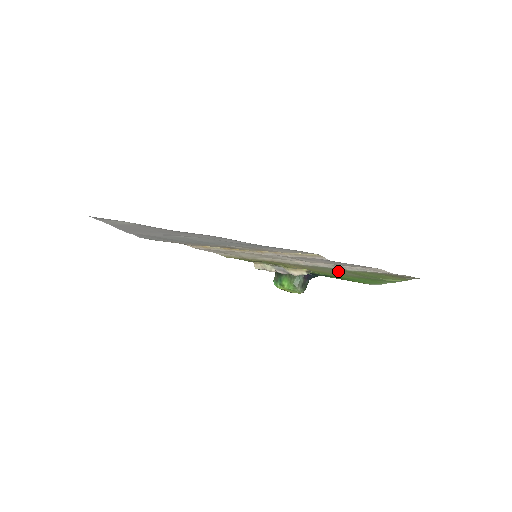
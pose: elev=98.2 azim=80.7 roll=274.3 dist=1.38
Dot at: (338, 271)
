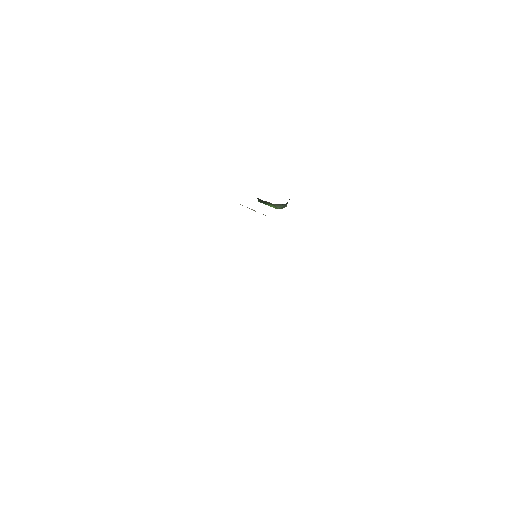
Dot at: occluded
